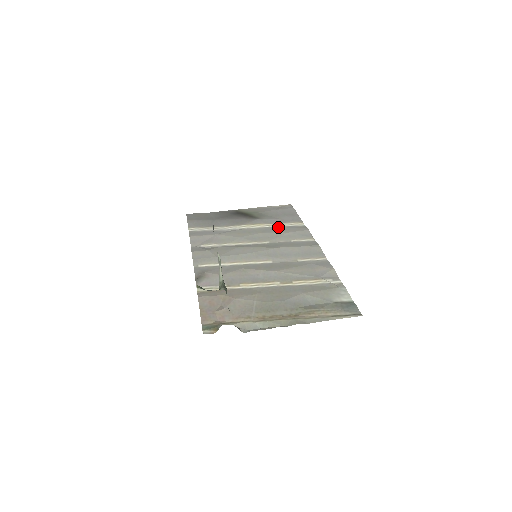
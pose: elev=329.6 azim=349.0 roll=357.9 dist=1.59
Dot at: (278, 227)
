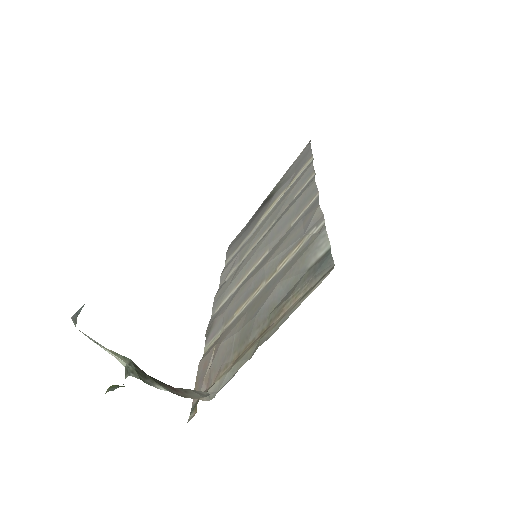
Dot at: (288, 189)
